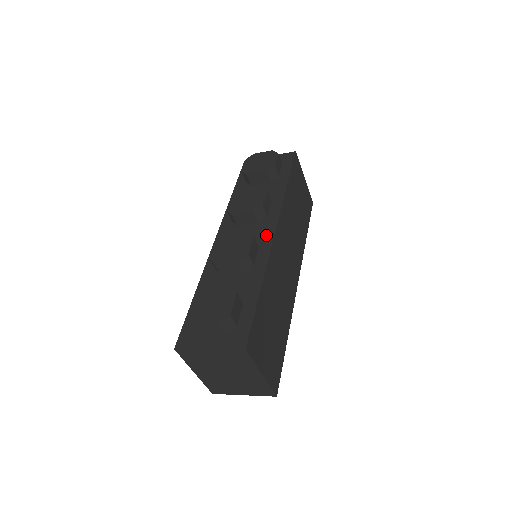
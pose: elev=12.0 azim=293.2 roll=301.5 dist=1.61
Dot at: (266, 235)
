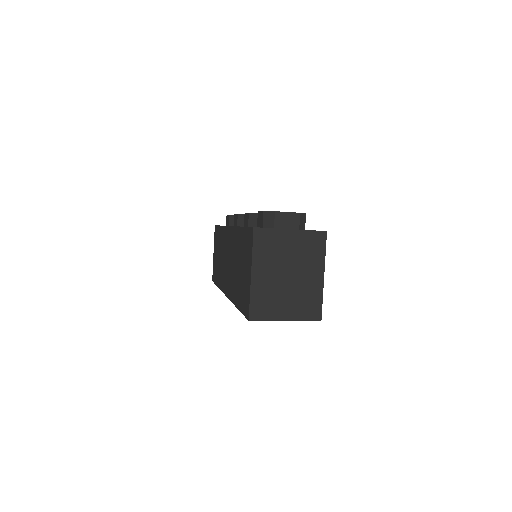
Dot at: occluded
